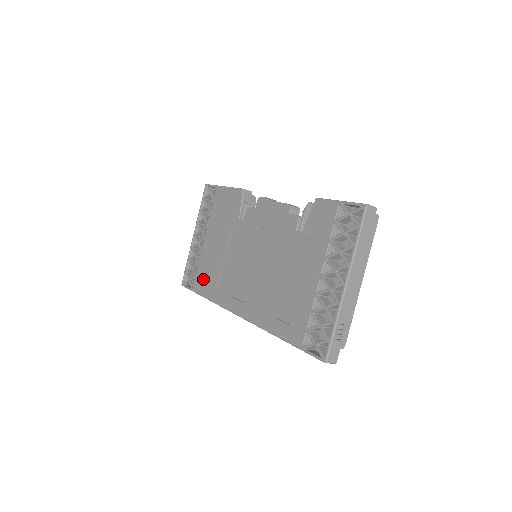
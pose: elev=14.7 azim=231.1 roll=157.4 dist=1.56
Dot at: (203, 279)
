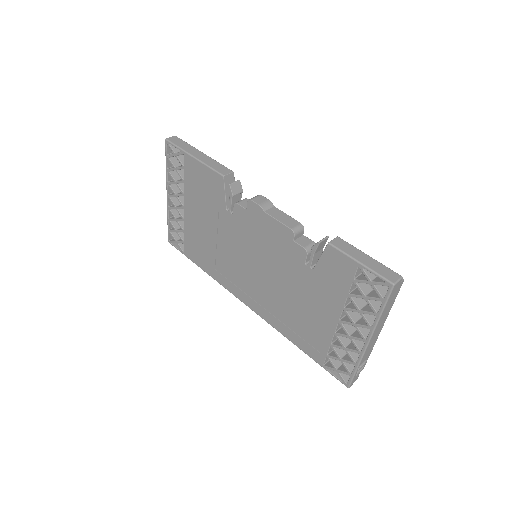
Dot at: (195, 251)
